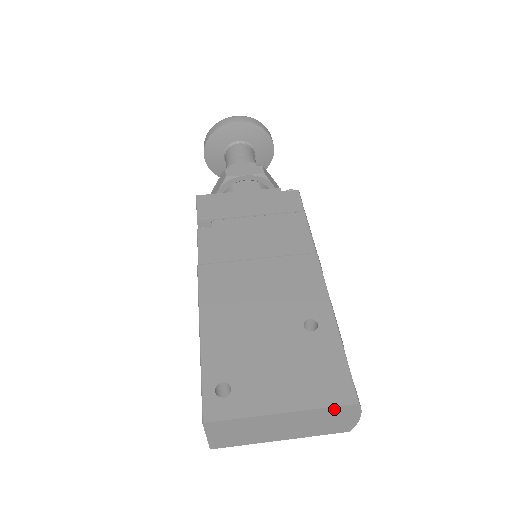
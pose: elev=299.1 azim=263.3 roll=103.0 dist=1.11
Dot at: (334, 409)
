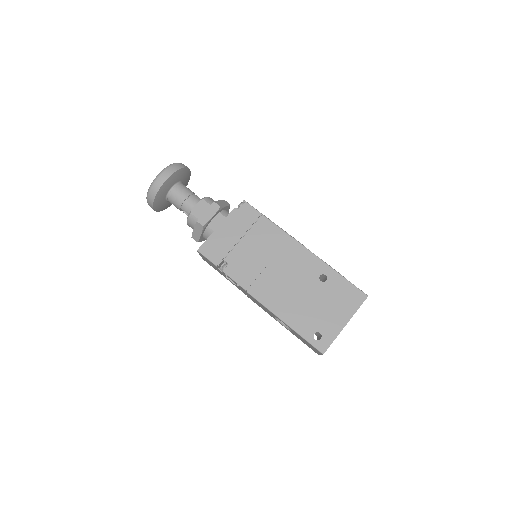
Dot at: (360, 305)
